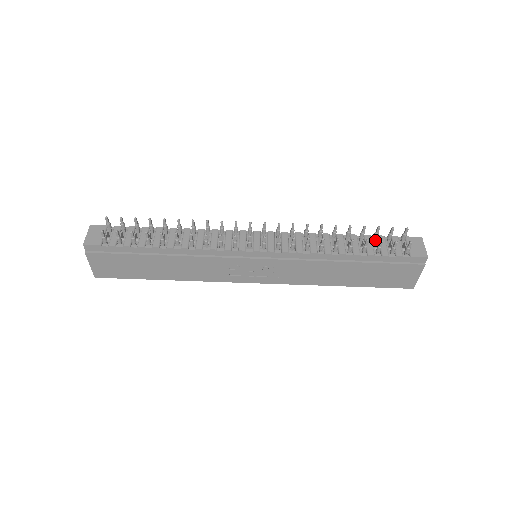
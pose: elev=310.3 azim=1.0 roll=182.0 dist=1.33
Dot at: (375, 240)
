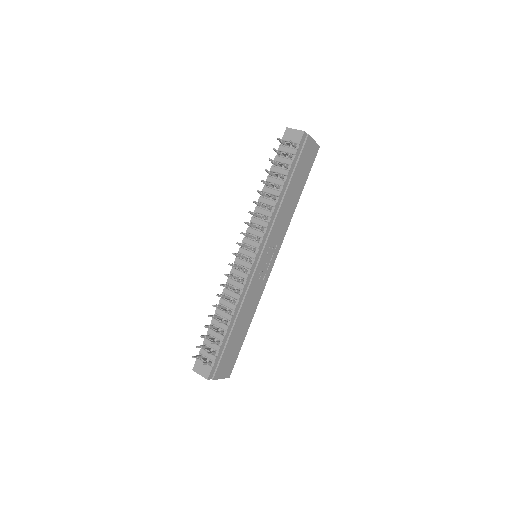
Dot at: (277, 164)
